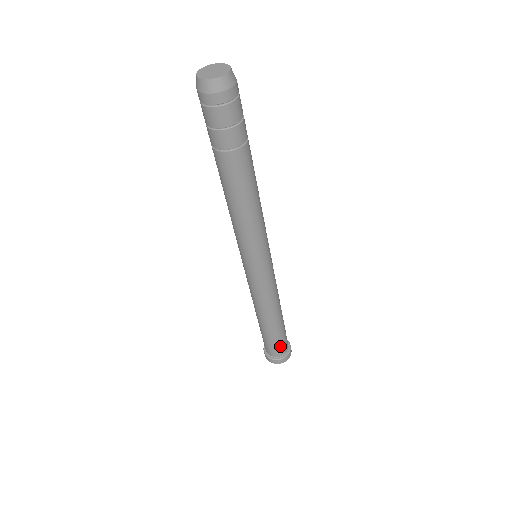
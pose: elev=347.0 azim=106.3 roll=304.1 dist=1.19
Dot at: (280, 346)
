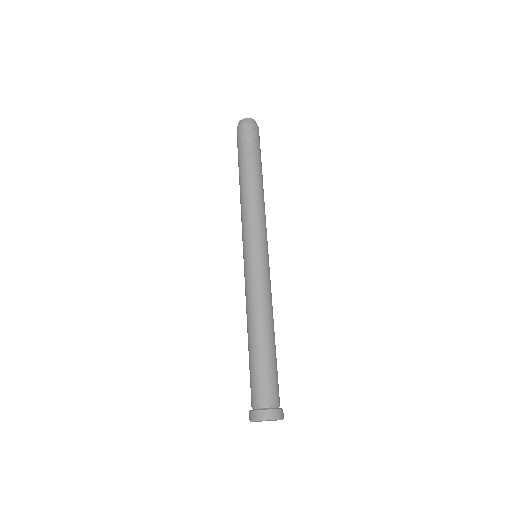
Dot at: (275, 385)
